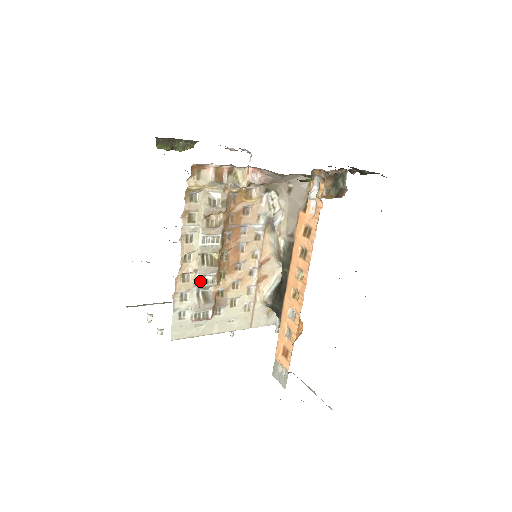
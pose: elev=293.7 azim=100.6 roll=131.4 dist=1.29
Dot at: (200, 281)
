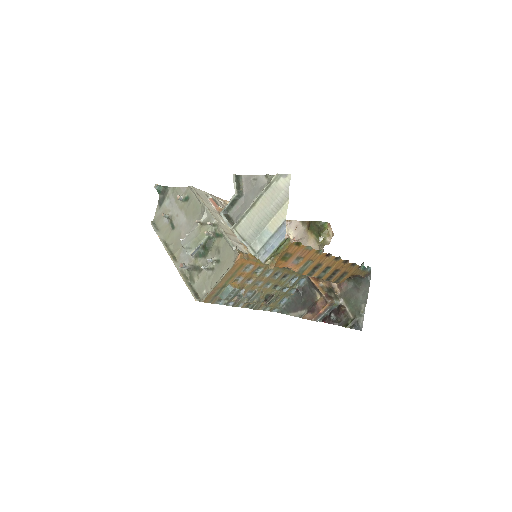
Dot at: occluded
